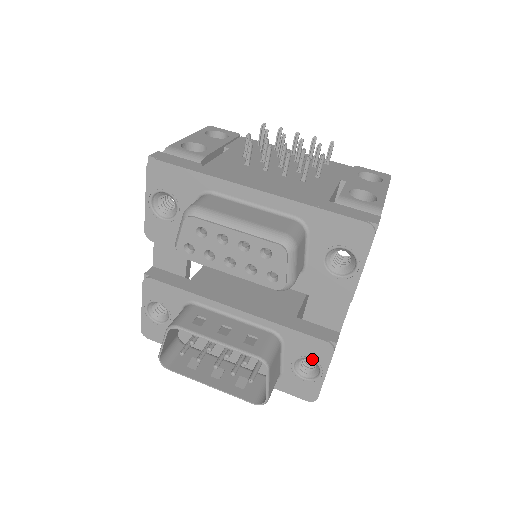
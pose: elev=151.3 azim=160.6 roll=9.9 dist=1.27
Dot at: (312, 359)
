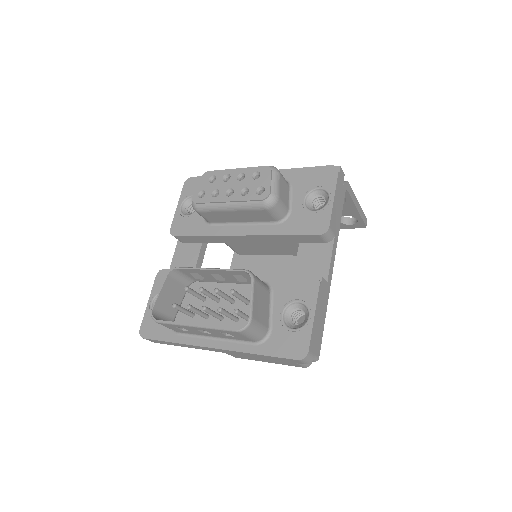
Dot at: (300, 300)
